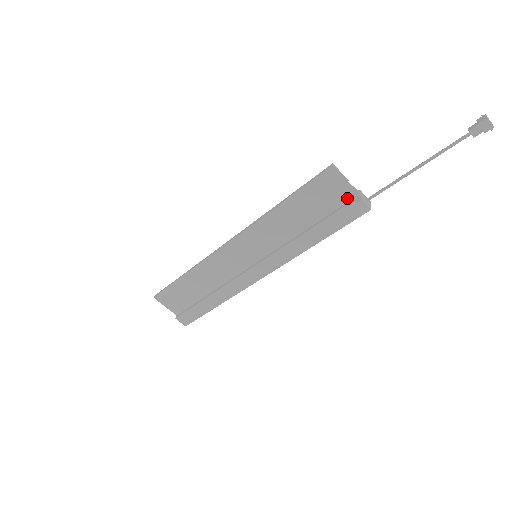
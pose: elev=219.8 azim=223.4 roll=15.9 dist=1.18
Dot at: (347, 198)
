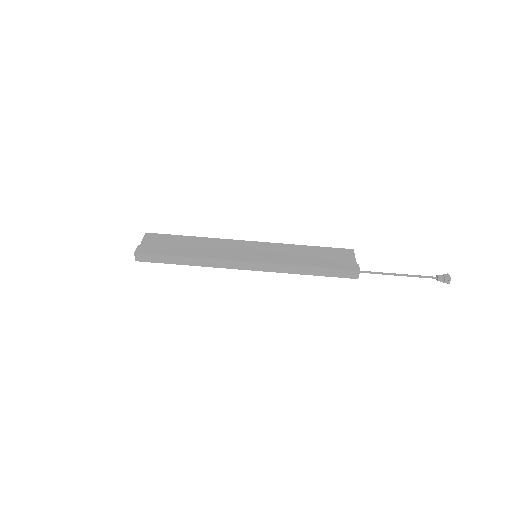
Dot at: occluded
